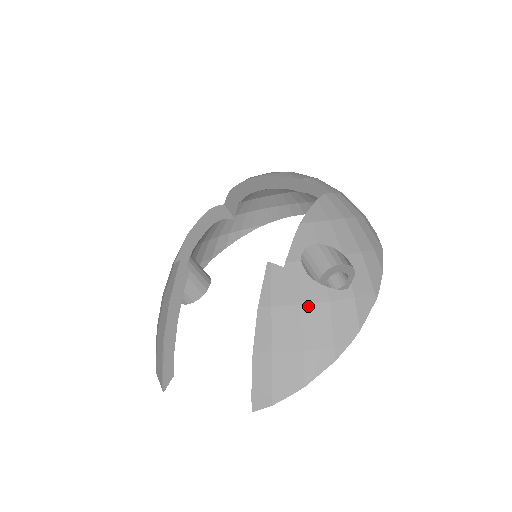
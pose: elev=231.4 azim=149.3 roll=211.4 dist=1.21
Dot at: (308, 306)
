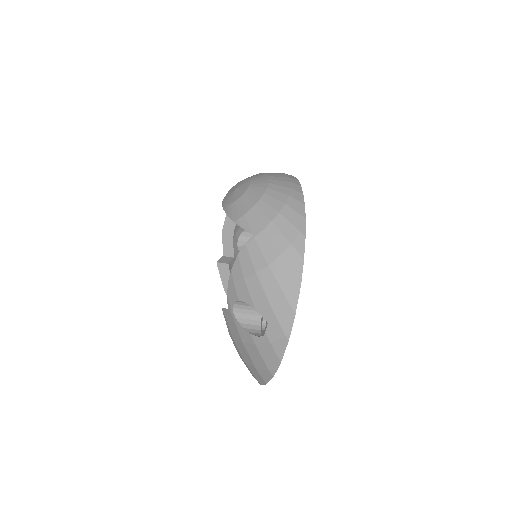
Dot at: (246, 344)
